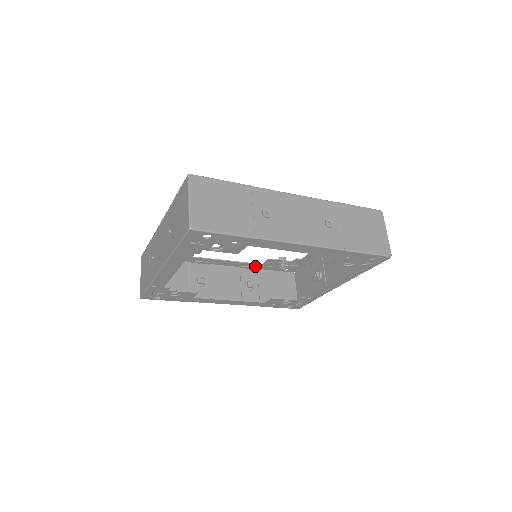
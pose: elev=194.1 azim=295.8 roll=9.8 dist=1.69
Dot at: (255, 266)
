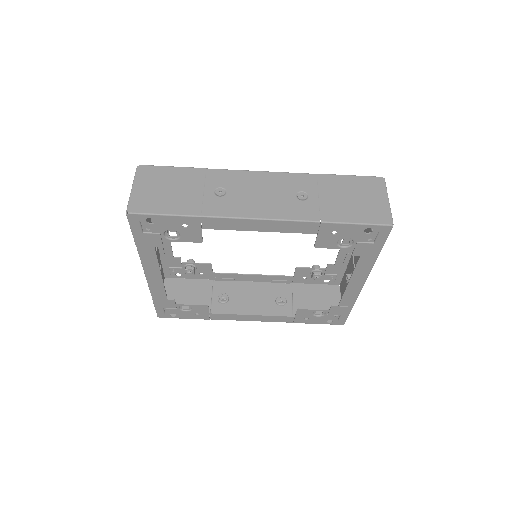
Dot at: (287, 279)
